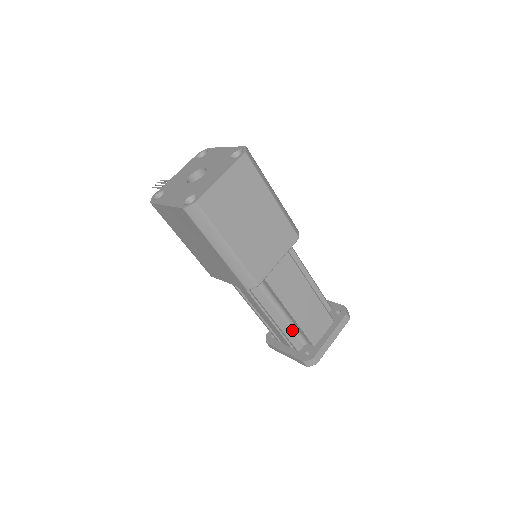
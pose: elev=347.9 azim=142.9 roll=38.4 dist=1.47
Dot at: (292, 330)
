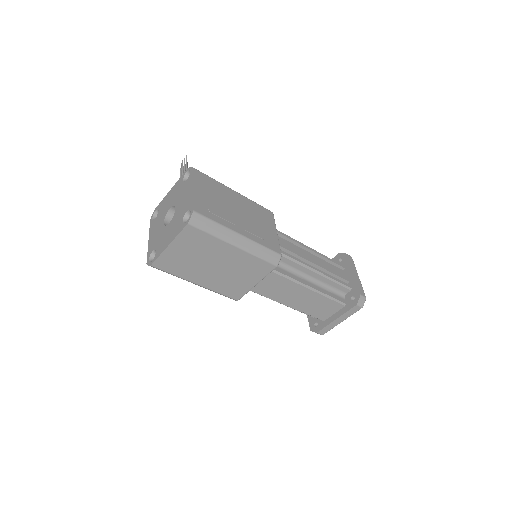
Dot at: occluded
